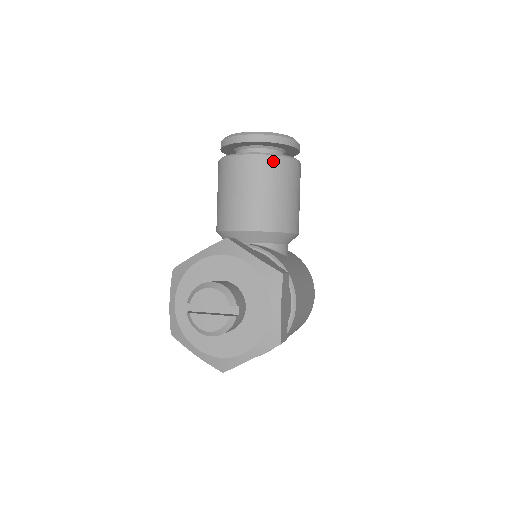
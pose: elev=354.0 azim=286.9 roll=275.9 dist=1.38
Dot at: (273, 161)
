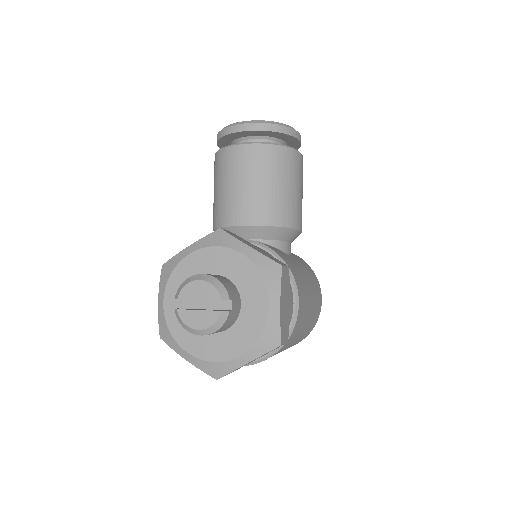
Dot at: (272, 150)
